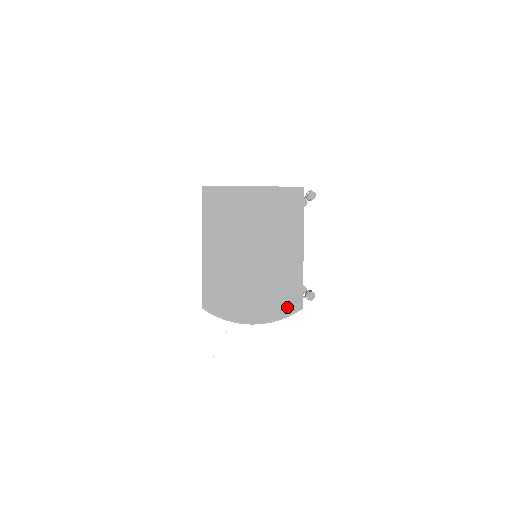
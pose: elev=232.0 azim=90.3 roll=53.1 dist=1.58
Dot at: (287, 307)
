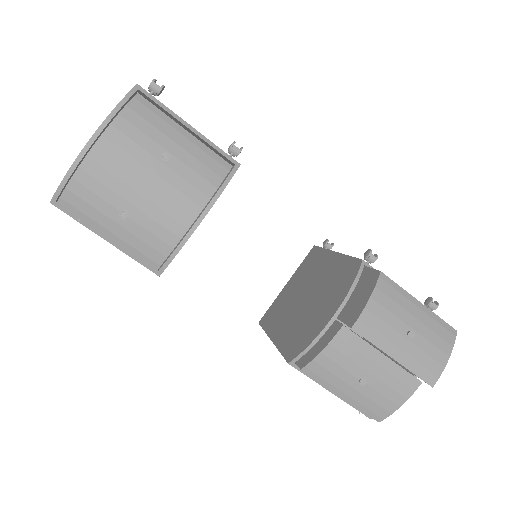
Dot at: occluded
